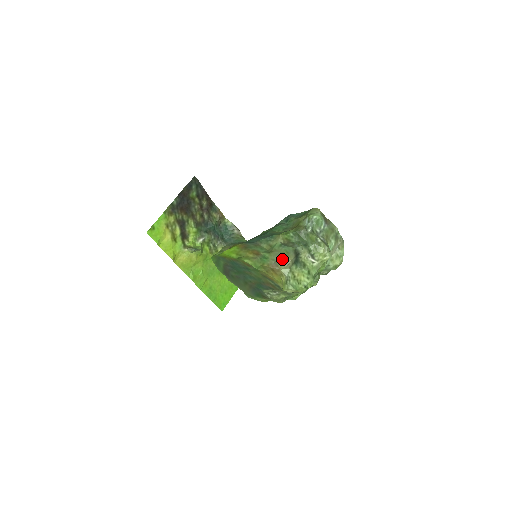
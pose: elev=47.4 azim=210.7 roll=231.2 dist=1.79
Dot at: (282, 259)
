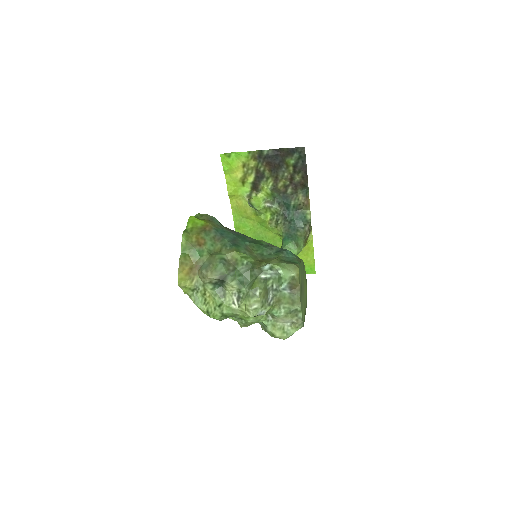
Dot at: (205, 269)
